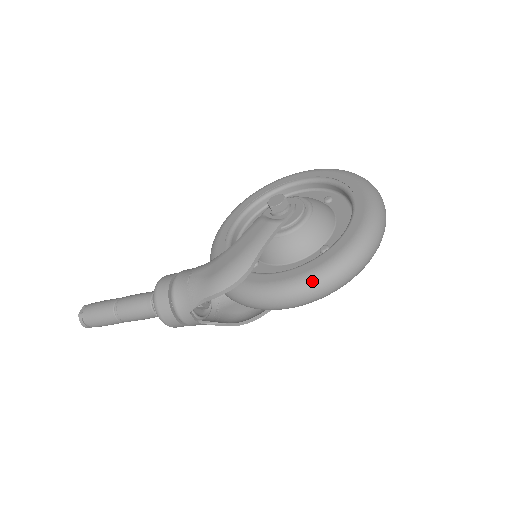
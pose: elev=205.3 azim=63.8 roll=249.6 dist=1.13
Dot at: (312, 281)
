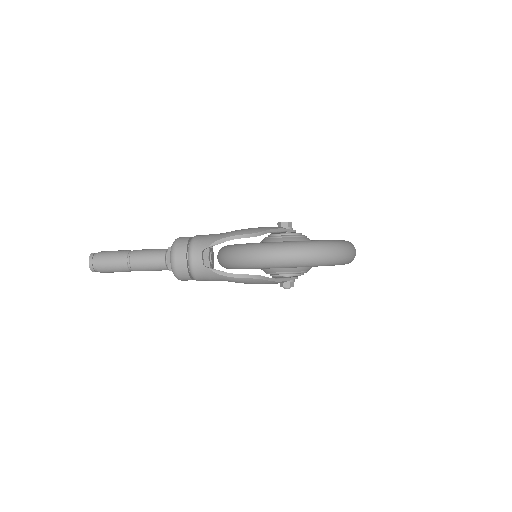
Dot at: (306, 243)
